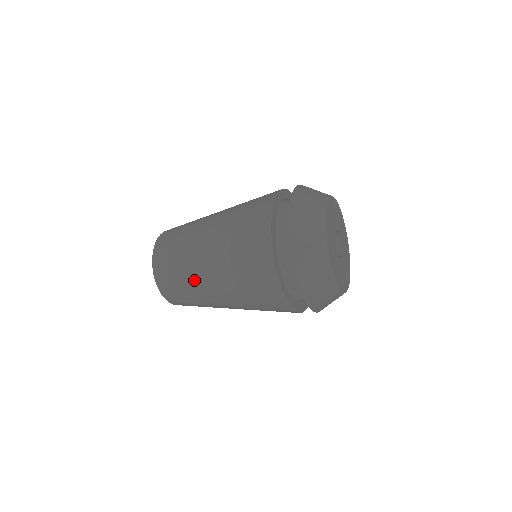
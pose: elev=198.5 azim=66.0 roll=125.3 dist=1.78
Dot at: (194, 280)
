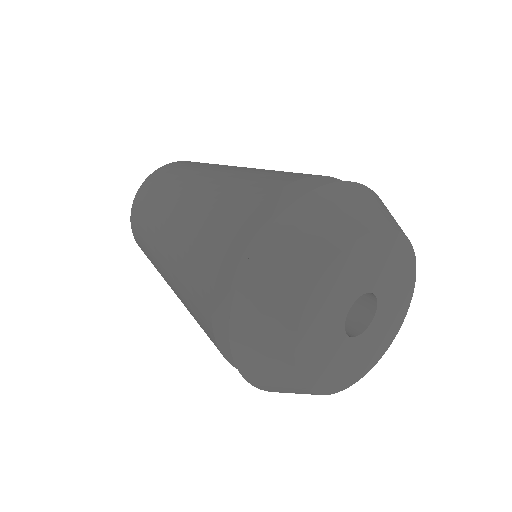
Dot at: (153, 252)
